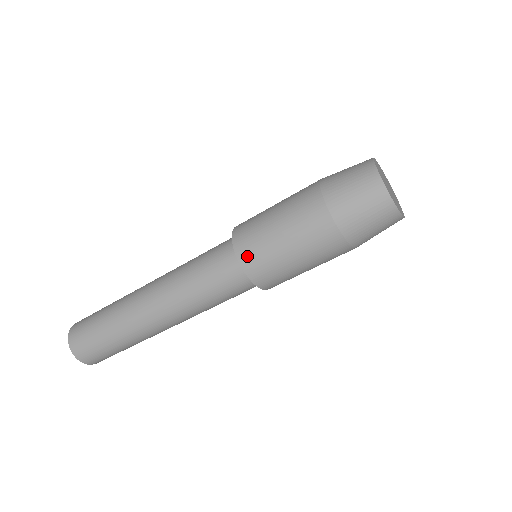
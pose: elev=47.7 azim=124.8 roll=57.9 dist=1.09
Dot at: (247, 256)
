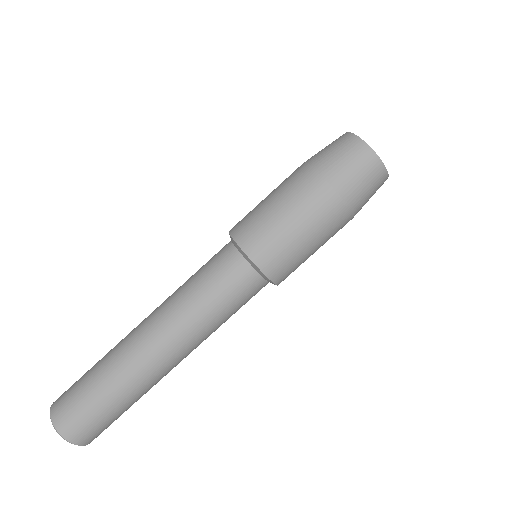
Dot at: (265, 258)
